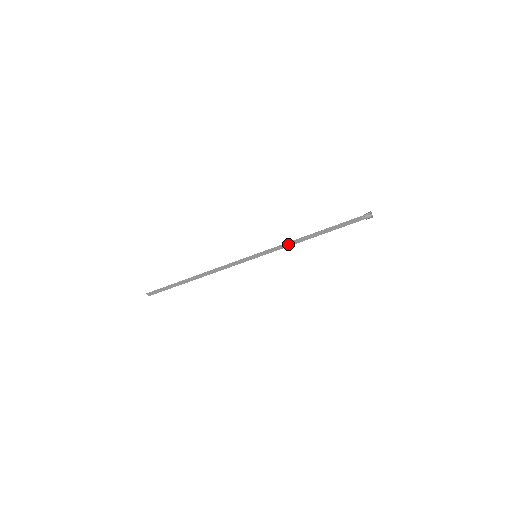
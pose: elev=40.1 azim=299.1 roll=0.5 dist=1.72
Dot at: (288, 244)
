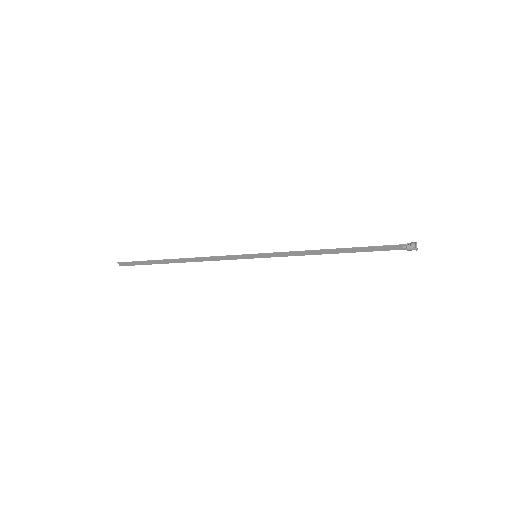
Dot at: (299, 253)
